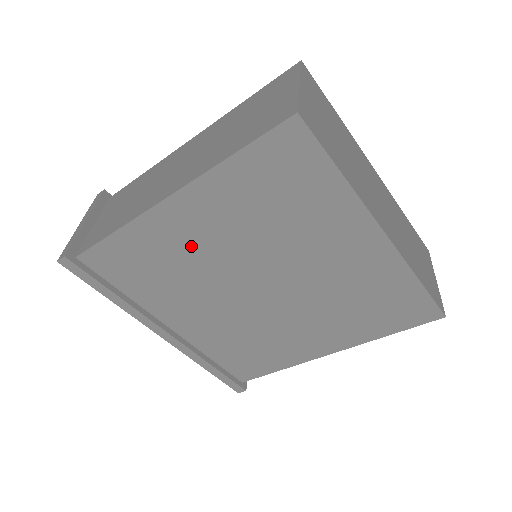
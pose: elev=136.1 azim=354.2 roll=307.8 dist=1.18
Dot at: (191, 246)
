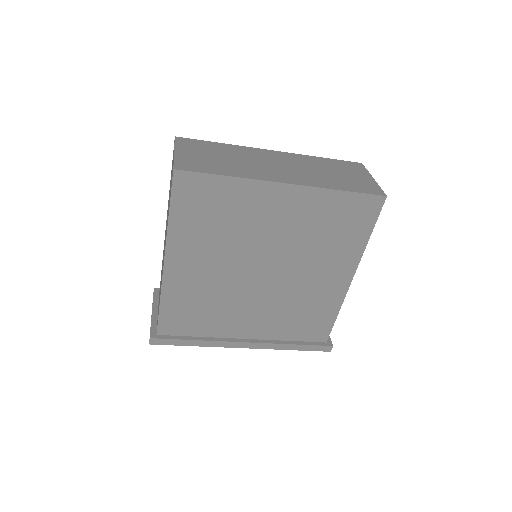
Dot at: (202, 279)
